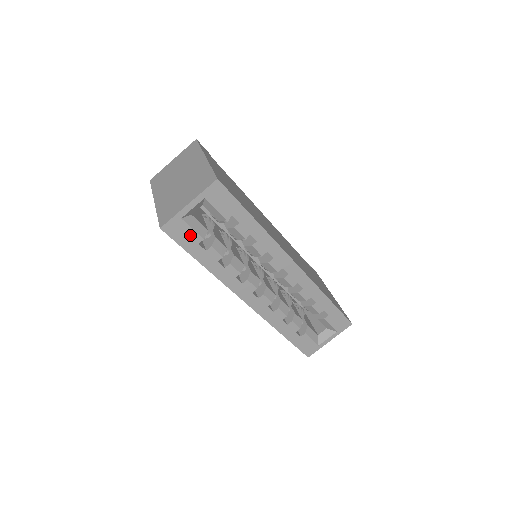
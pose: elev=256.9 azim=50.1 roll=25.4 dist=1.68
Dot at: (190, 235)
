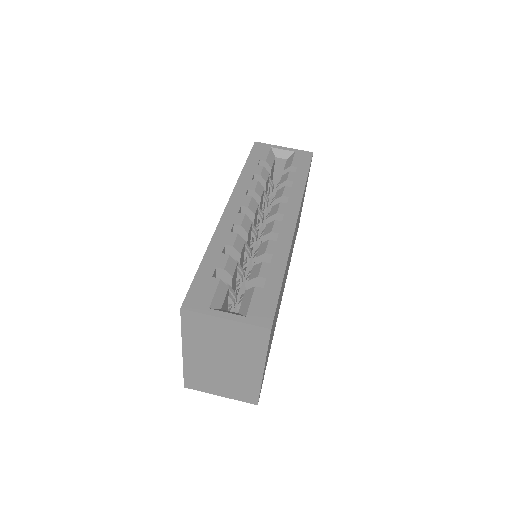
Dot at: (263, 155)
